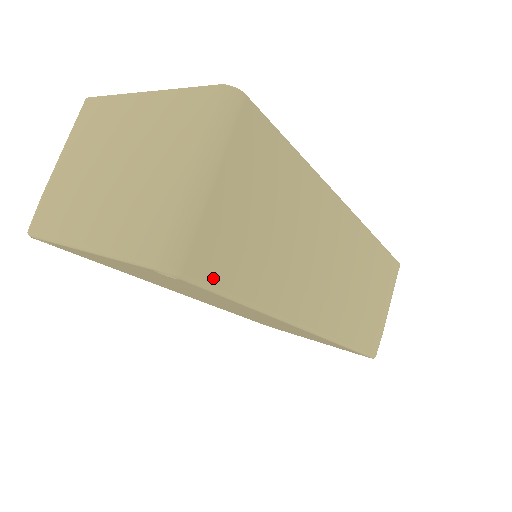
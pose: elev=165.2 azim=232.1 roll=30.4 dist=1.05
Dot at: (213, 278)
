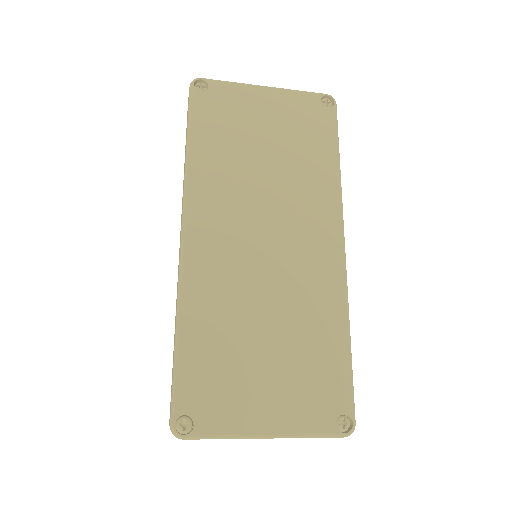
Dot at: occluded
